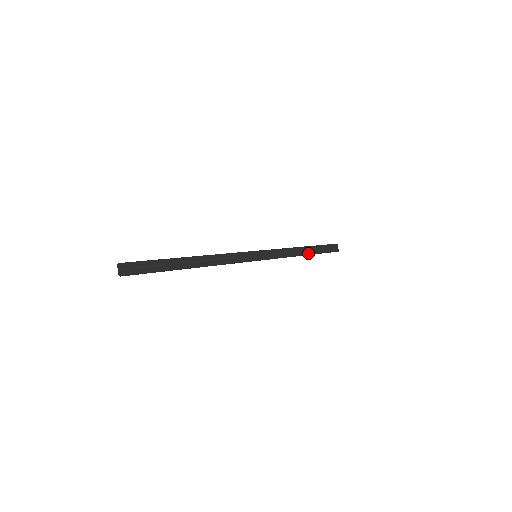
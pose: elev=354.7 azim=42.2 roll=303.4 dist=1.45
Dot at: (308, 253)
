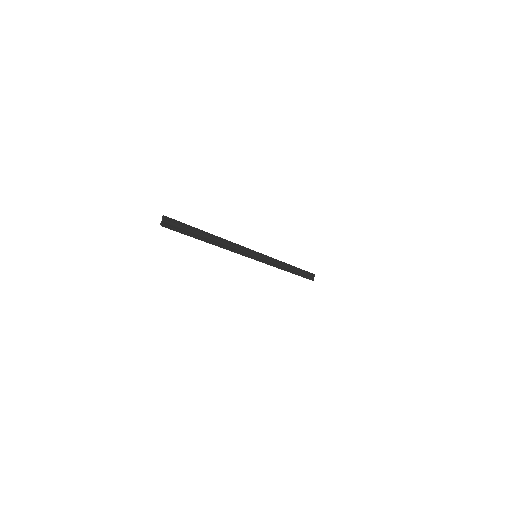
Dot at: (292, 272)
